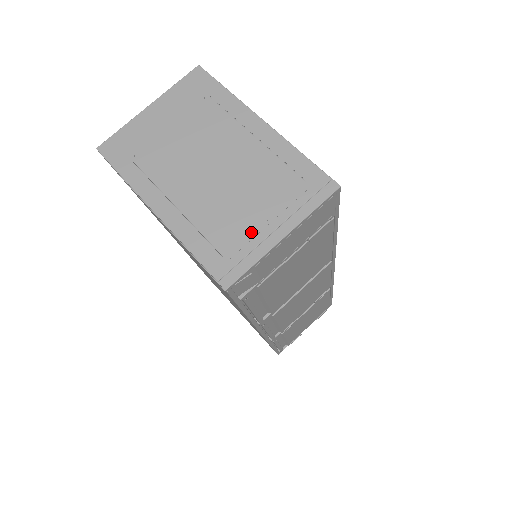
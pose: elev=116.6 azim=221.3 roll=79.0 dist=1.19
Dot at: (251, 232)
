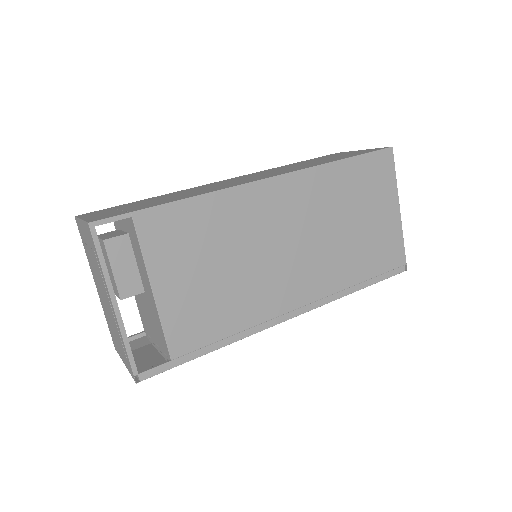
Dot at: (117, 345)
